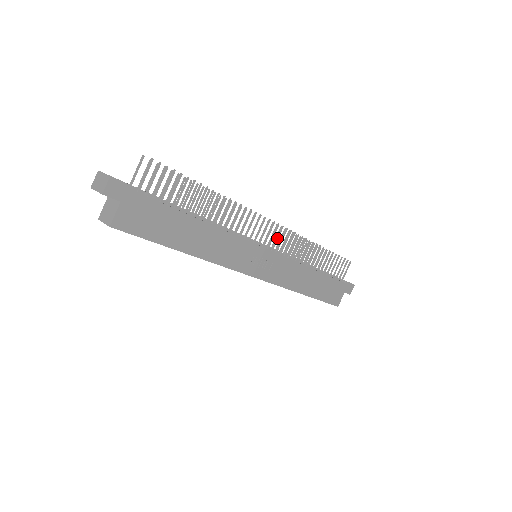
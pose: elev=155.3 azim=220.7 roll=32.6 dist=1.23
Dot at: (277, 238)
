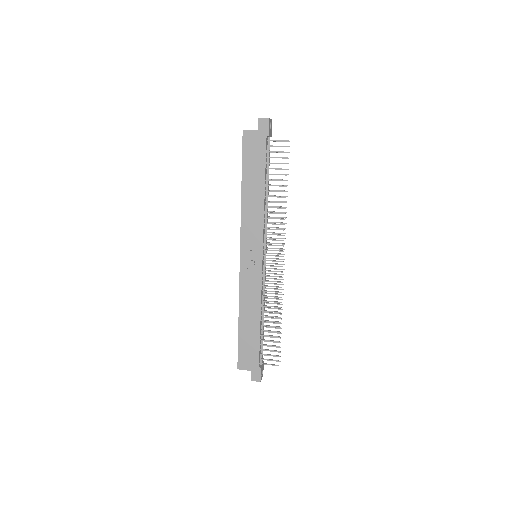
Dot at: (273, 265)
